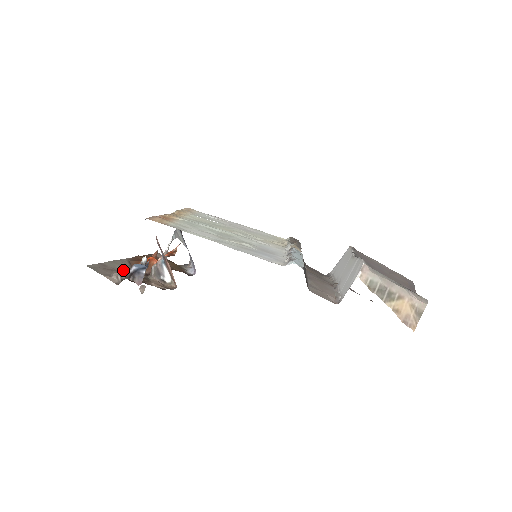
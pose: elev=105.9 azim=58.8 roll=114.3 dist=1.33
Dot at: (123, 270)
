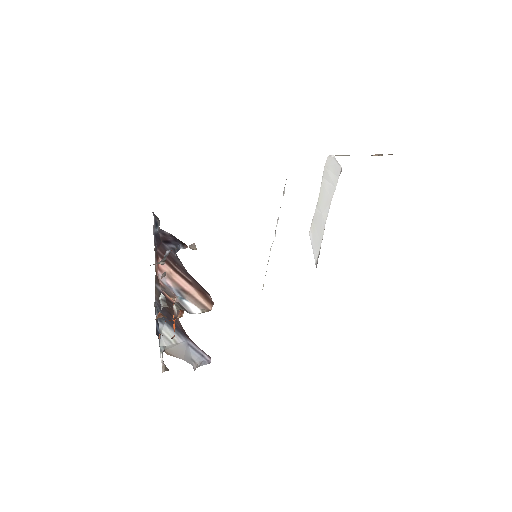
Dot at: occluded
